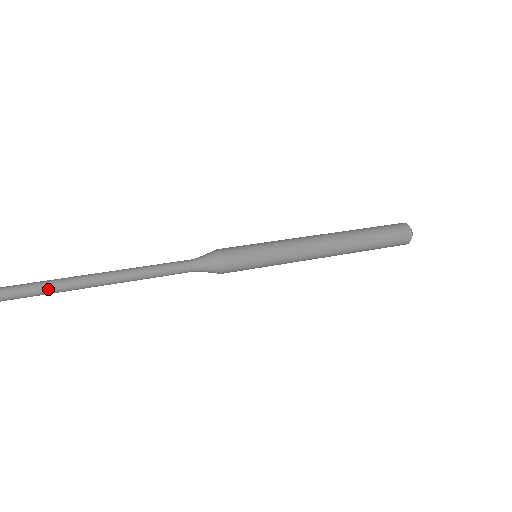
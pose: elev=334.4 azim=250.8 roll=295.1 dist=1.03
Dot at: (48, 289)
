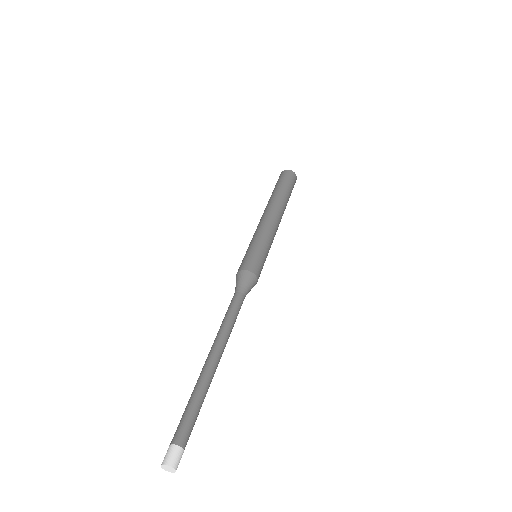
Dot at: (198, 399)
